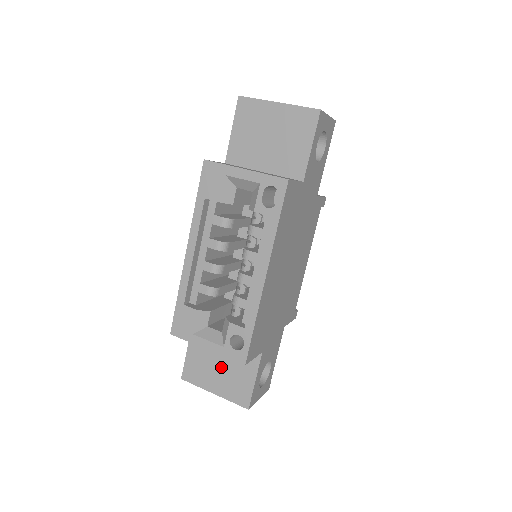
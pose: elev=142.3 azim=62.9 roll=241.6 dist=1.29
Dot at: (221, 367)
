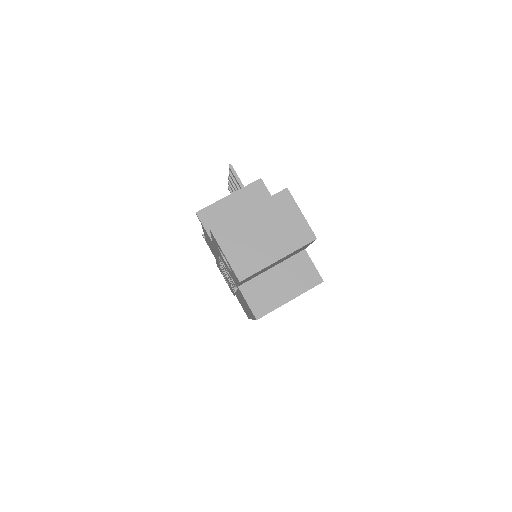
Dot at: occluded
